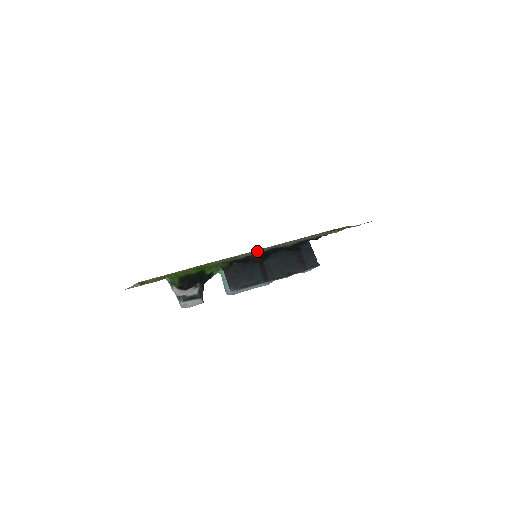
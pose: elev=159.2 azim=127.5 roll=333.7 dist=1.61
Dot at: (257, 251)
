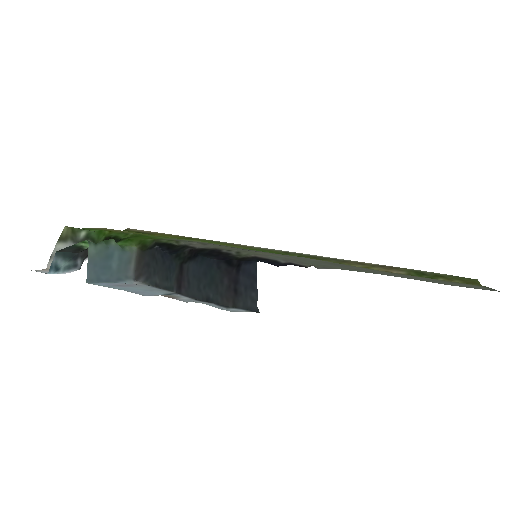
Dot at: (210, 245)
